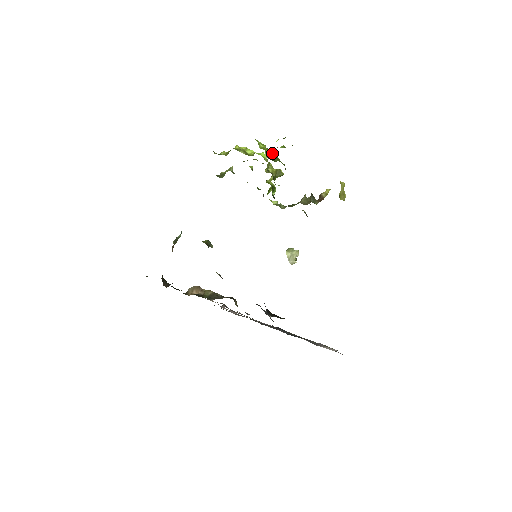
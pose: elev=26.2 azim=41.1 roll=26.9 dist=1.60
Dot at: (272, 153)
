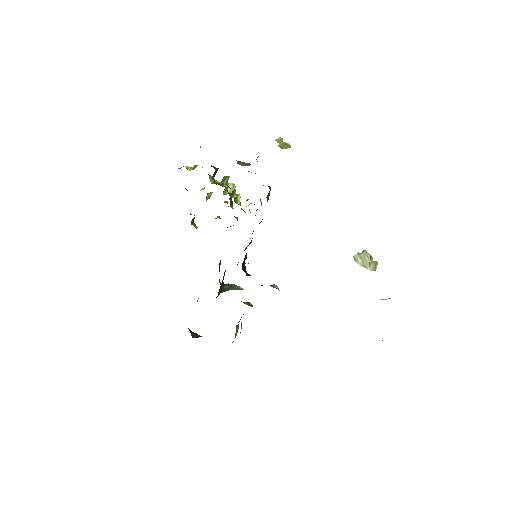
Dot at: occluded
